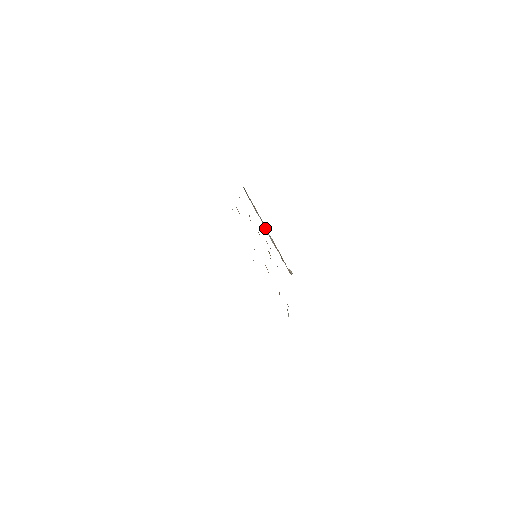
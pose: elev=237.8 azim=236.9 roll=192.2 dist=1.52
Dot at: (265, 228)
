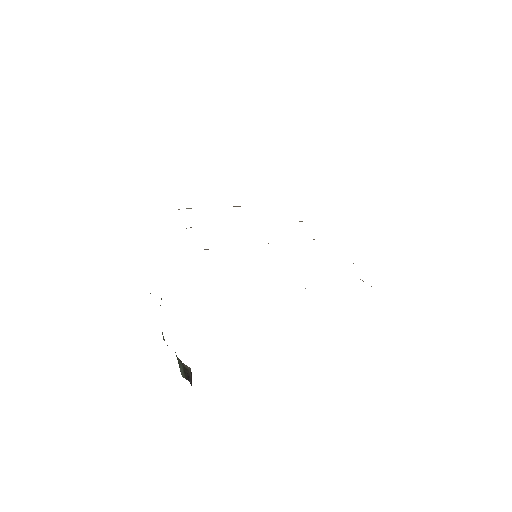
Dot at: occluded
